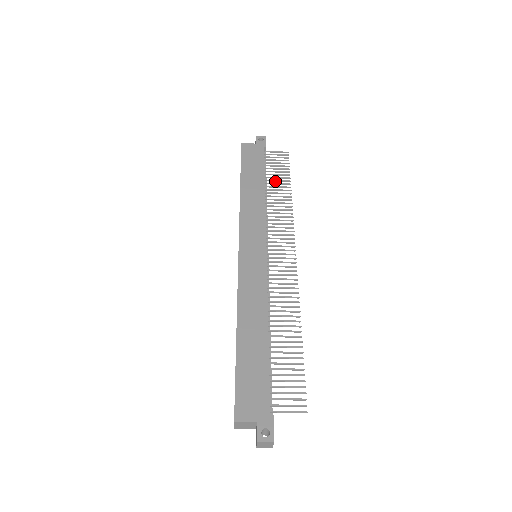
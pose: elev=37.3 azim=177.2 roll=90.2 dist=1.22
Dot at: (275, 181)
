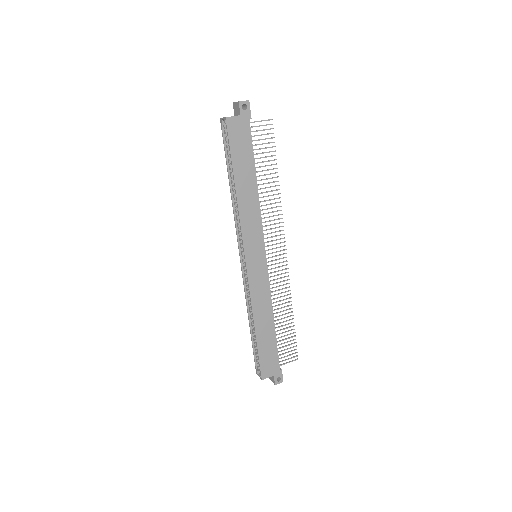
Dot at: occluded
